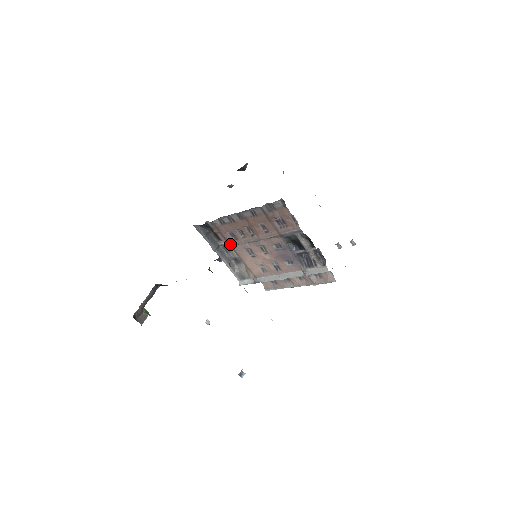
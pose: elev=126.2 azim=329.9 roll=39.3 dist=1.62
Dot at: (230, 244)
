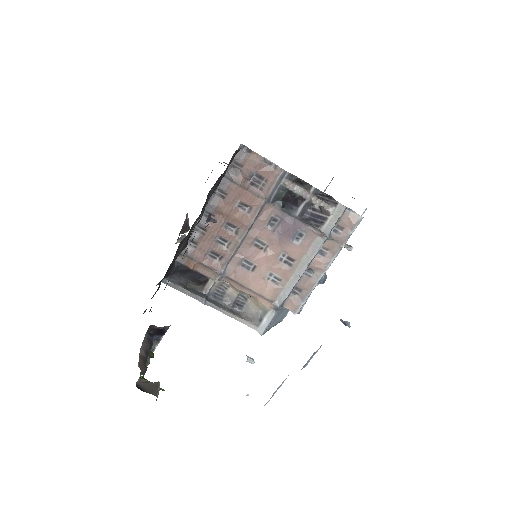
Dot at: (218, 272)
